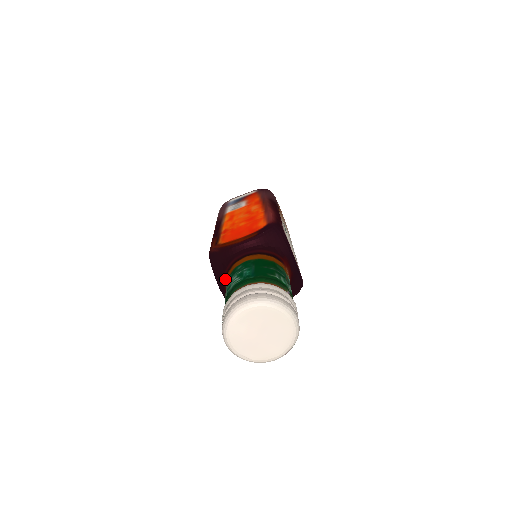
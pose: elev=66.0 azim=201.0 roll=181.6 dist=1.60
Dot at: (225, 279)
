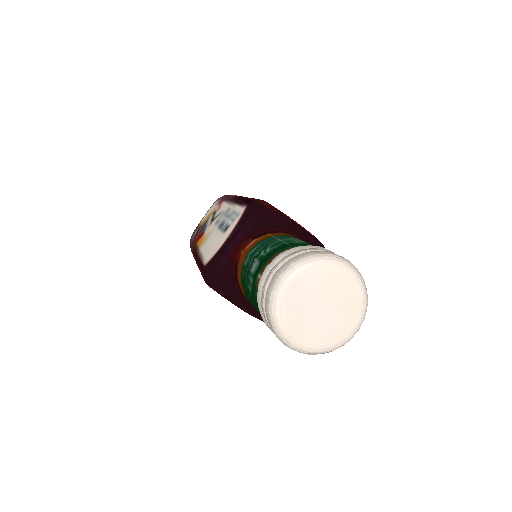
Dot at: (257, 235)
